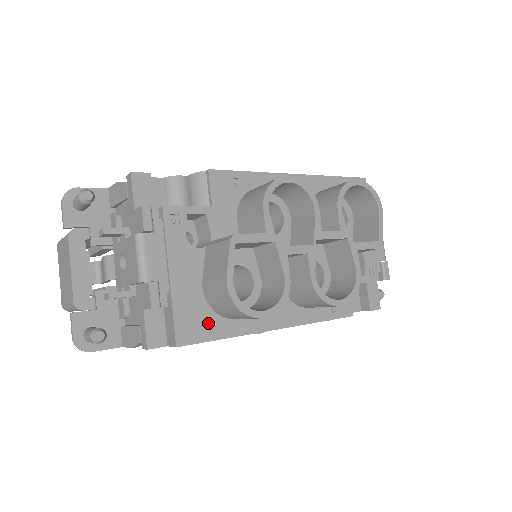
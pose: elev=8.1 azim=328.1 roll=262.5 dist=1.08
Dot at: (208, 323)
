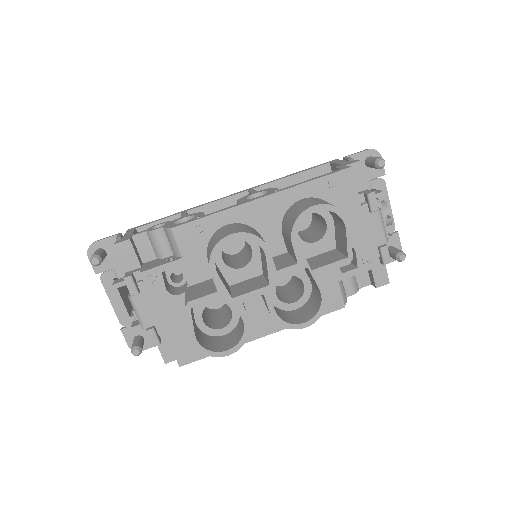
Dot at: occluded
